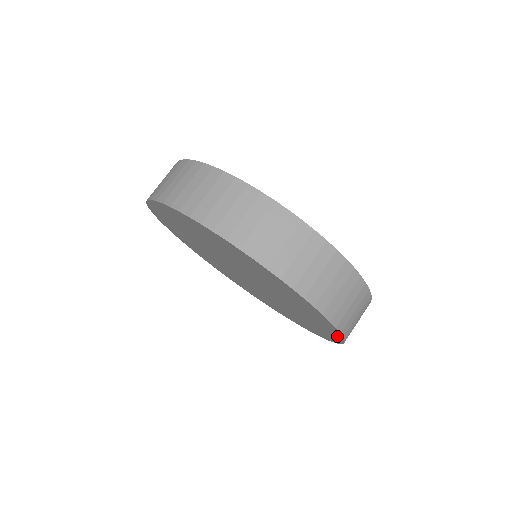
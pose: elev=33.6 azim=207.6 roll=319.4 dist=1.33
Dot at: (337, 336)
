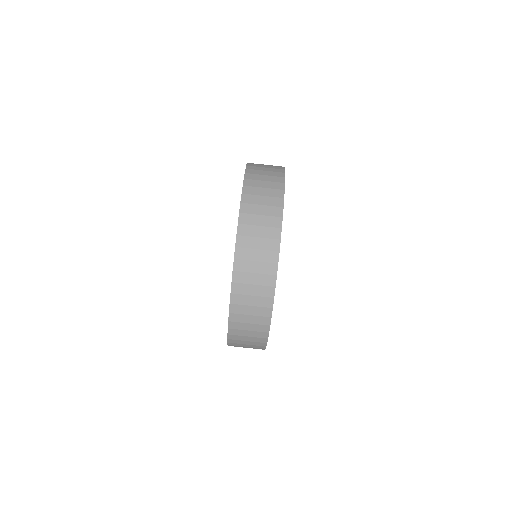
Dot at: occluded
